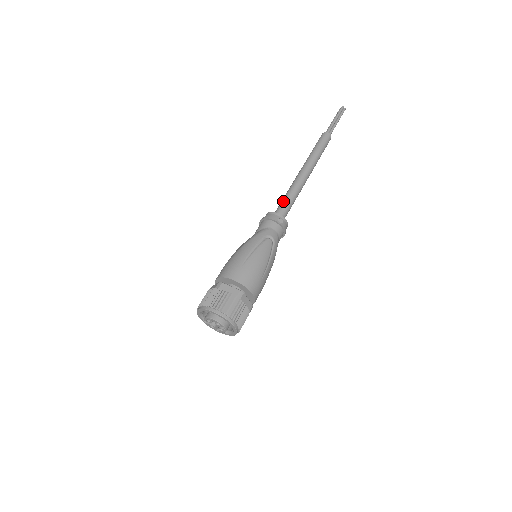
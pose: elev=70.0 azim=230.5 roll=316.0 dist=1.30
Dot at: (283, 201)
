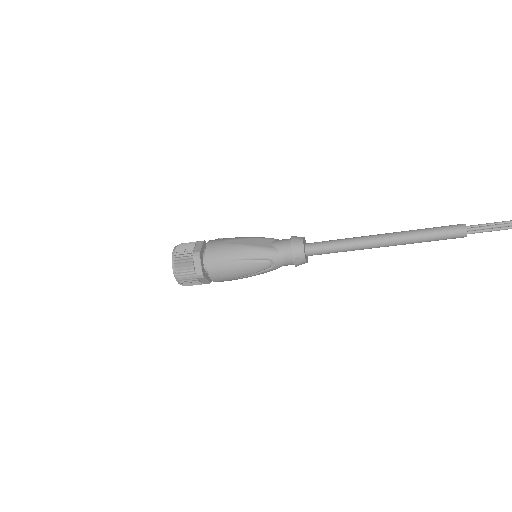
Dot at: (329, 244)
